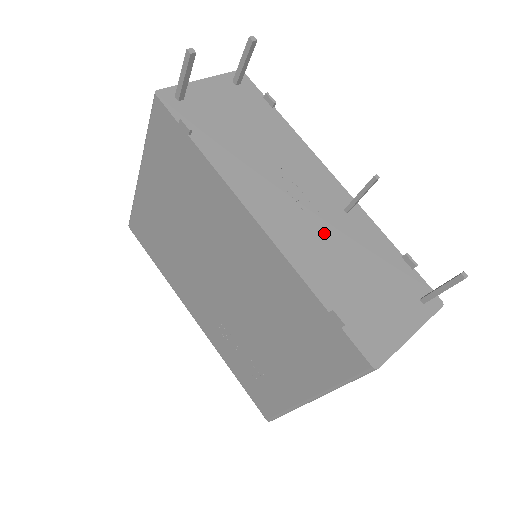
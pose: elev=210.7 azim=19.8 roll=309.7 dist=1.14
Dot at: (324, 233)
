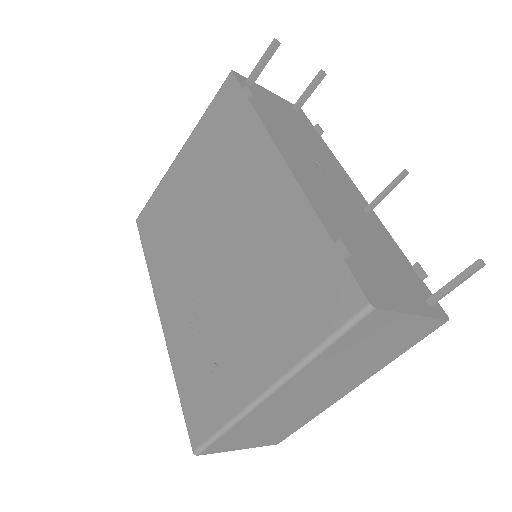
Dot at: (343, 207)
